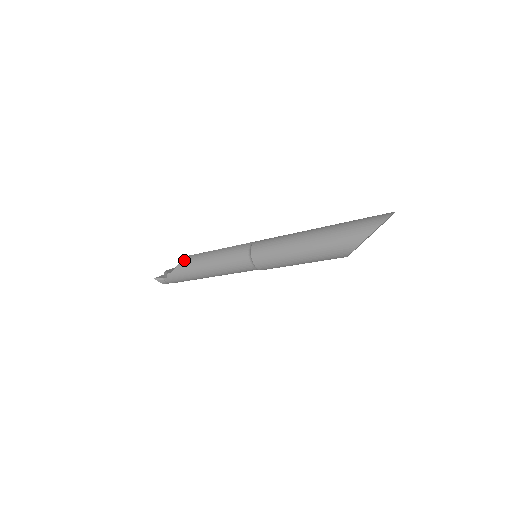
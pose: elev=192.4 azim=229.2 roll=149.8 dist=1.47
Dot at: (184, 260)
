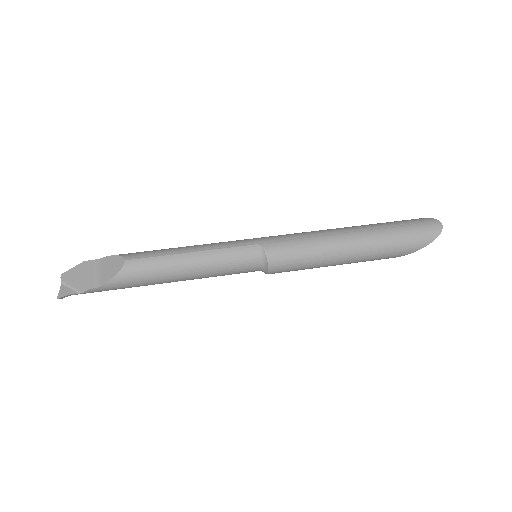
Dot at: (126, 270)
